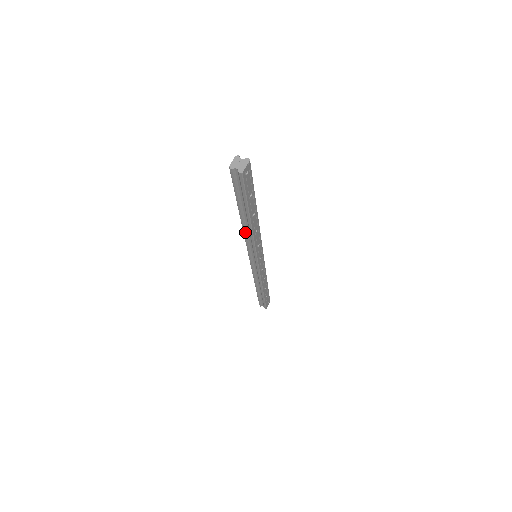
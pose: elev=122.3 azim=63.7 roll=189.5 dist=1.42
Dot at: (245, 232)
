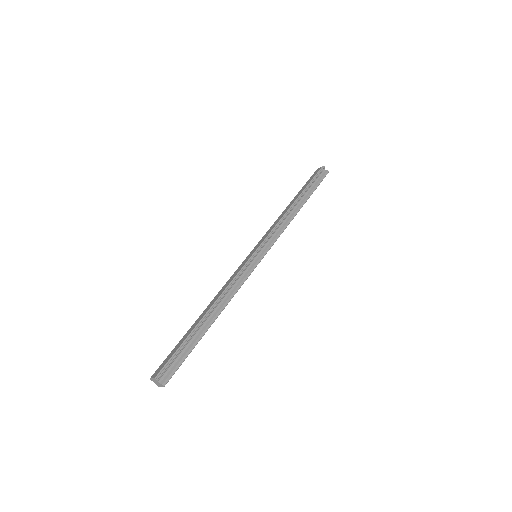
Dot at: occluded
